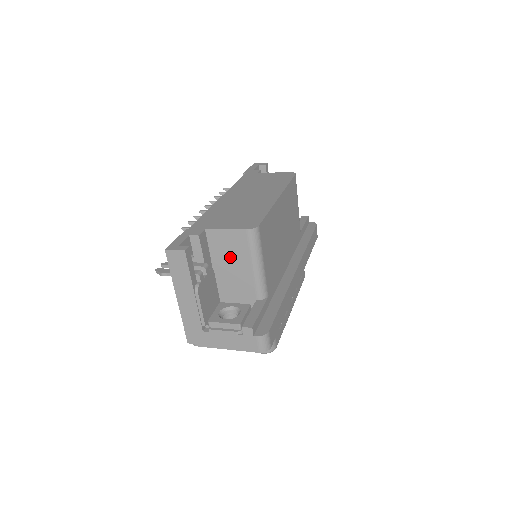
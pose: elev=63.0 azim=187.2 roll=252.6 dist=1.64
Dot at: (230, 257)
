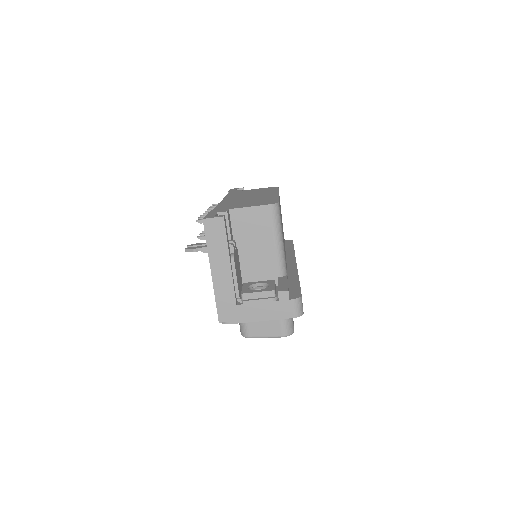
Dot at: (253, 235)
